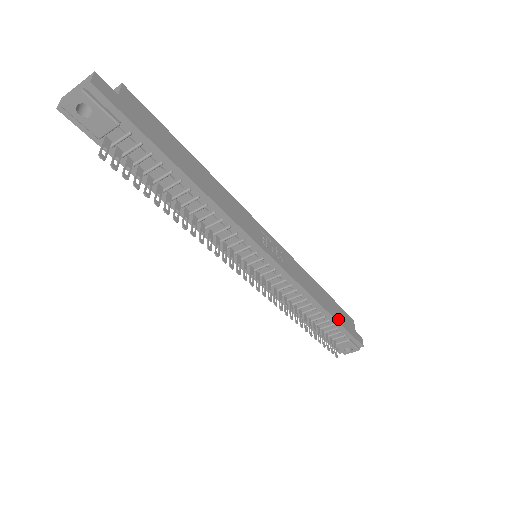
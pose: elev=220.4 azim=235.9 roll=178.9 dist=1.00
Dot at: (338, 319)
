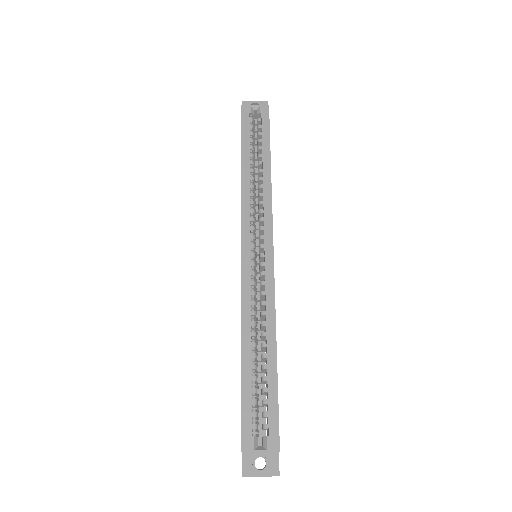
Dot at: occluded
